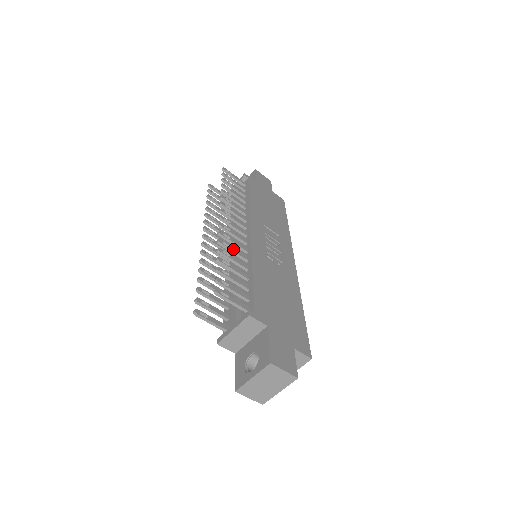
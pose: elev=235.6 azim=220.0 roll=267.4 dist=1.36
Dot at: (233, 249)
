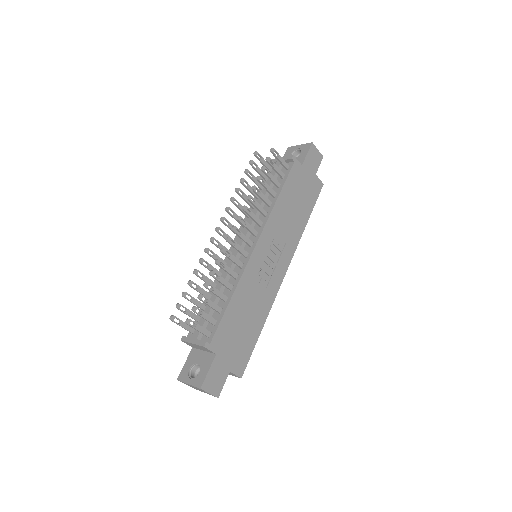
Dot at: (227, 269)
